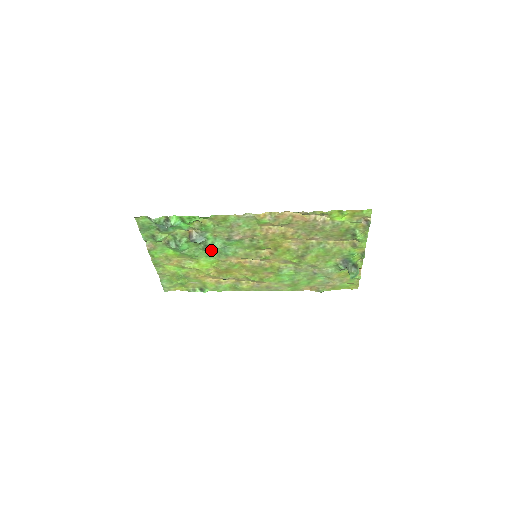
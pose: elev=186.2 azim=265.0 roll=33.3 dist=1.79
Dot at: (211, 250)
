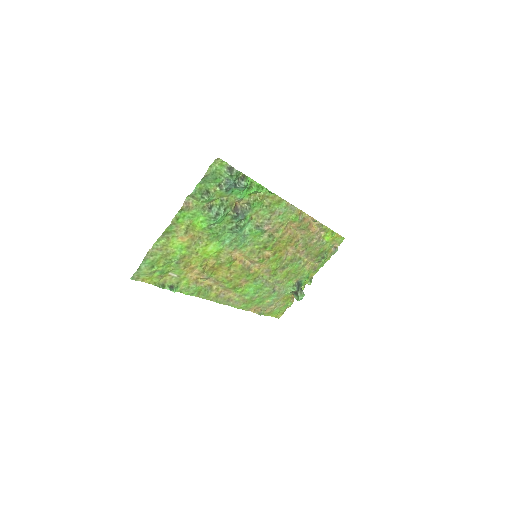
Dot at: (233, 234)
